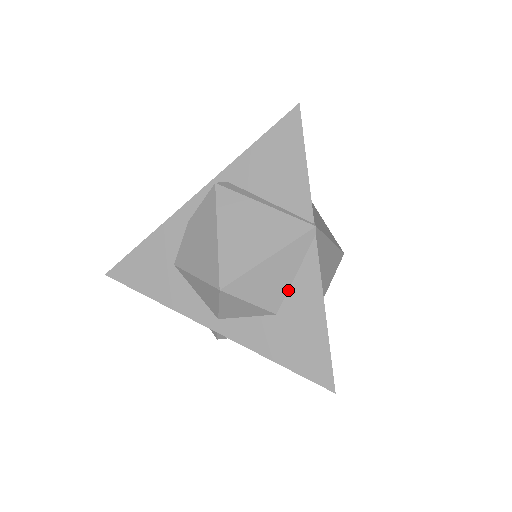
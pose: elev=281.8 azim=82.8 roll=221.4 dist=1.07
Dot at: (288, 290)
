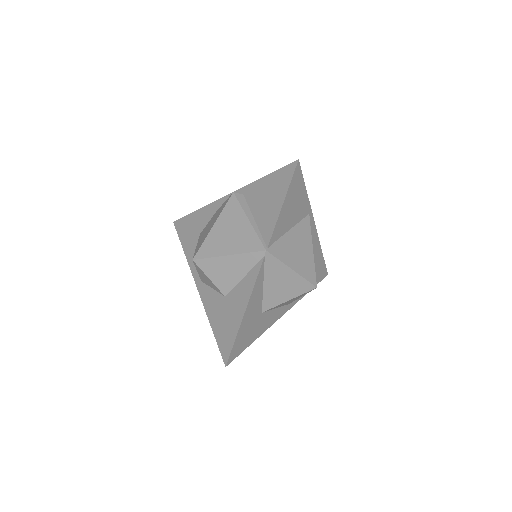
Dot at: (236, 284)
